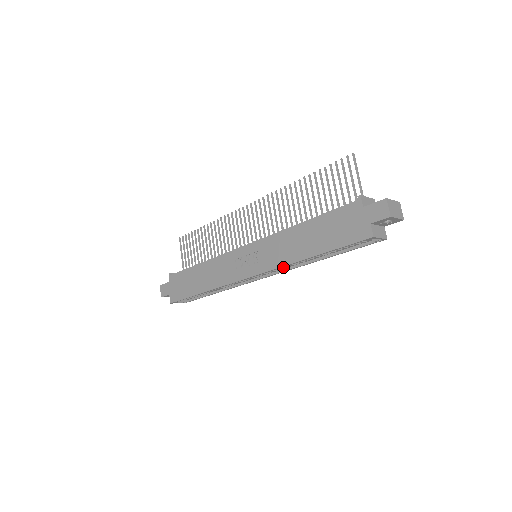
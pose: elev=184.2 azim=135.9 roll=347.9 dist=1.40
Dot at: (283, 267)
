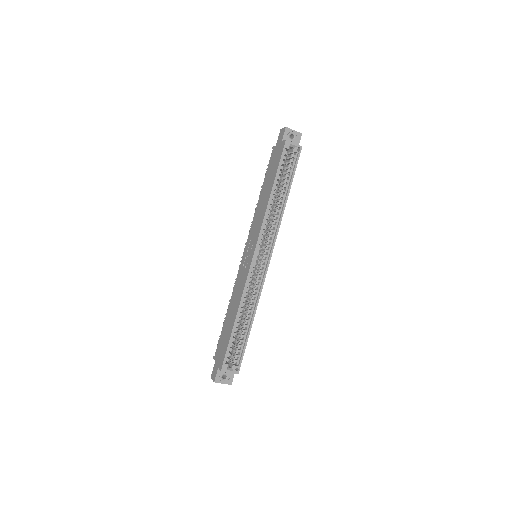
Dot at: (272, 235)
